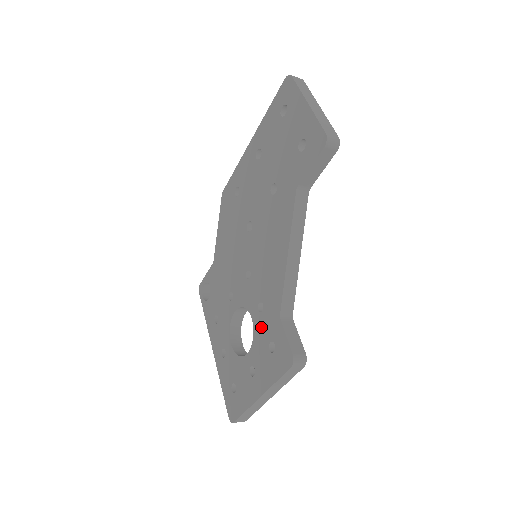
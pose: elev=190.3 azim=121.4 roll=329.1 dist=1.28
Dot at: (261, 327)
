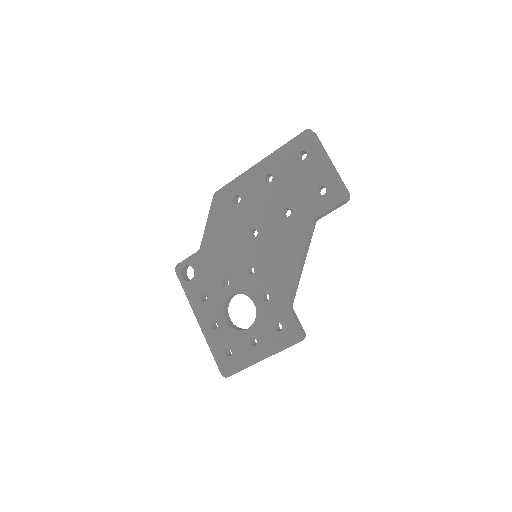
Dot at: (266, 312)
